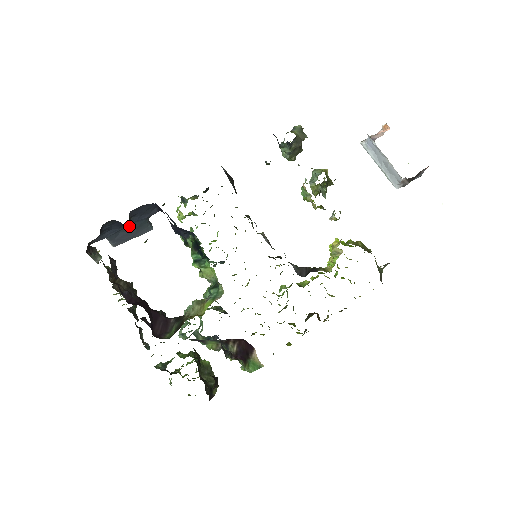
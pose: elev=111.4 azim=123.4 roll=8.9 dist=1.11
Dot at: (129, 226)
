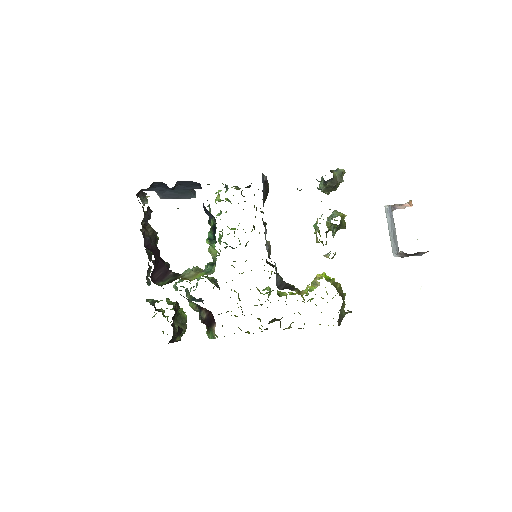
Dot at: (175, 190)
